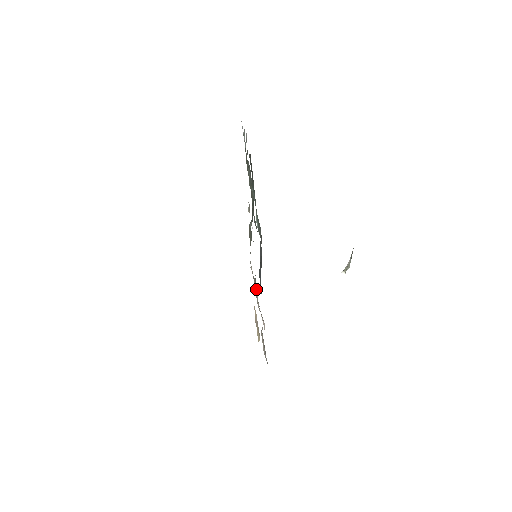
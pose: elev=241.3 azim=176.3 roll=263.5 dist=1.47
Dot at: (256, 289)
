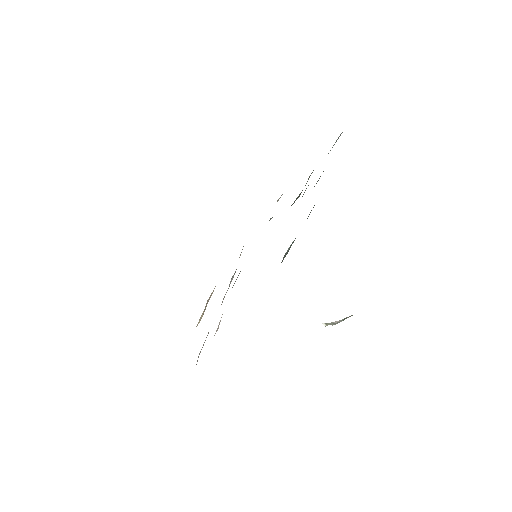
Dot at: occluded
